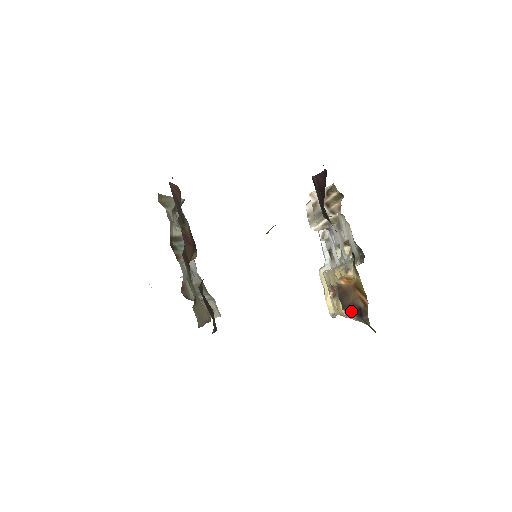
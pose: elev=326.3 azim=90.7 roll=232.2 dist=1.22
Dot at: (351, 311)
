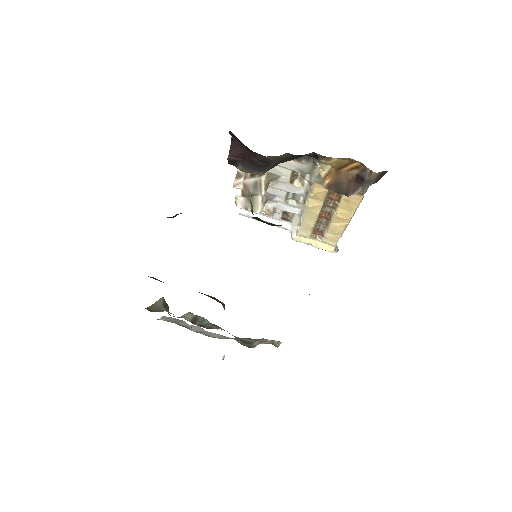
Dot at: (354, 188)
